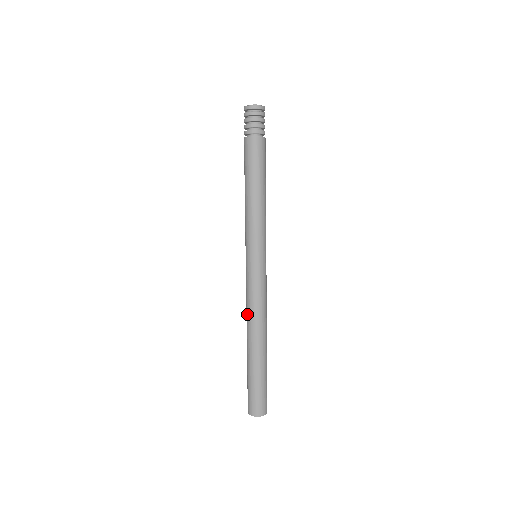
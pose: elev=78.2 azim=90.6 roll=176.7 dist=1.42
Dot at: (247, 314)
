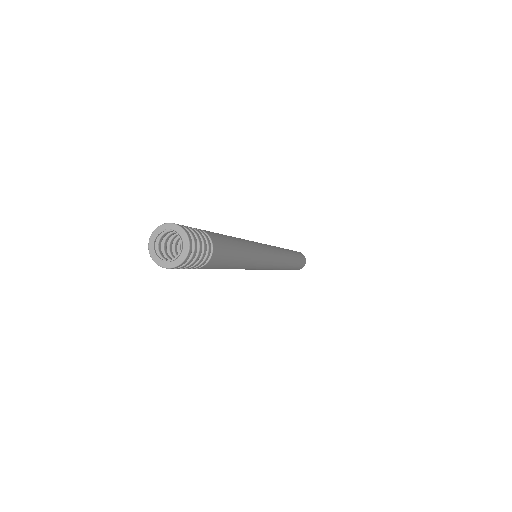
Dot at: occluded
